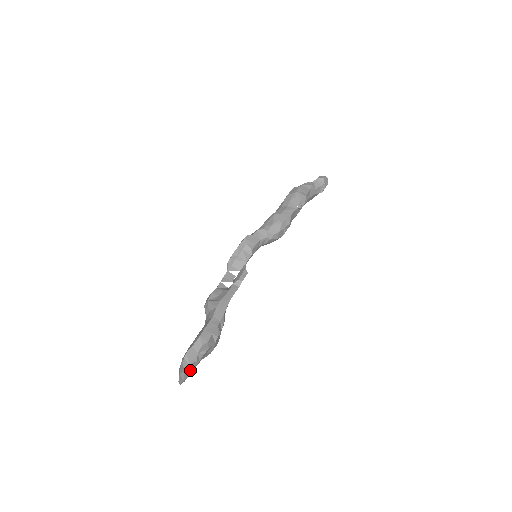
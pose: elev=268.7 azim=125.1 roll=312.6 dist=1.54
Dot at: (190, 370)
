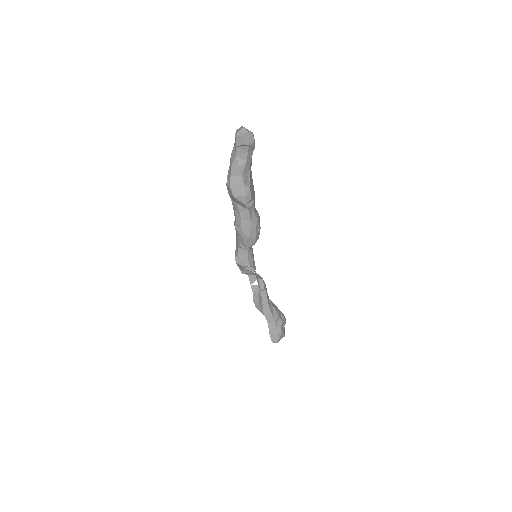
Dot at: occluded
